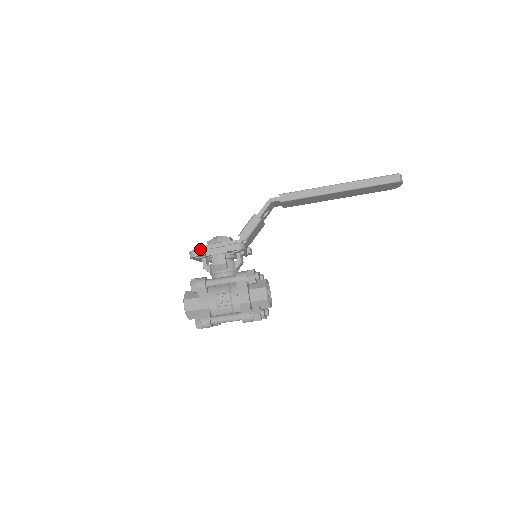
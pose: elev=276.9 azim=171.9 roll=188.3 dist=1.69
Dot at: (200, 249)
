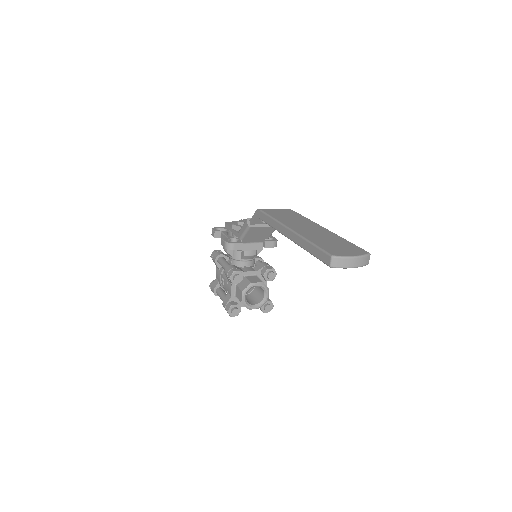
Dot at: (214, 231)
